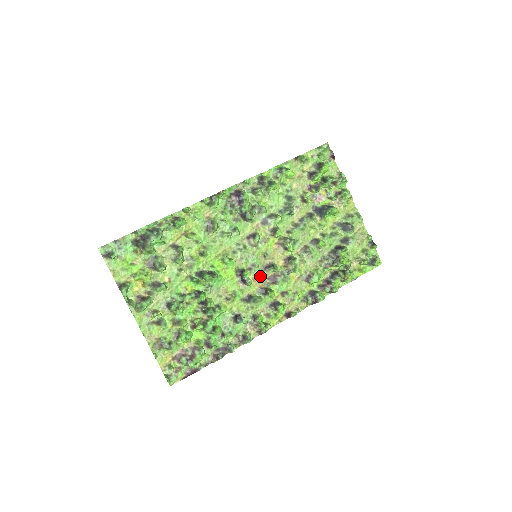
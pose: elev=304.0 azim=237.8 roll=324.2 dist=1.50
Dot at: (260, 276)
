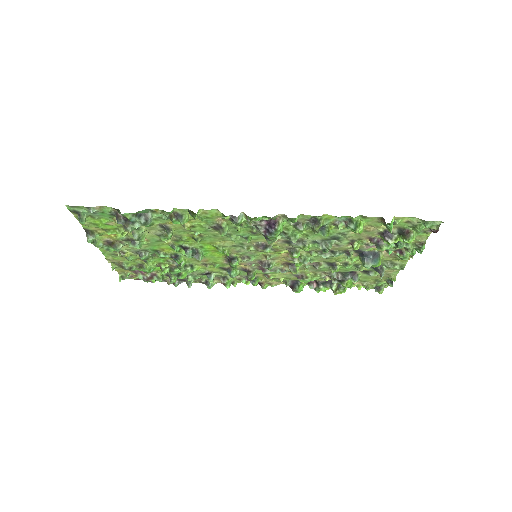
Dot at: (250, 264)
